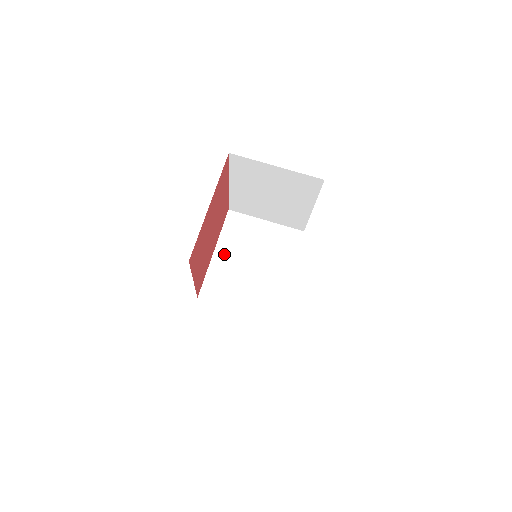
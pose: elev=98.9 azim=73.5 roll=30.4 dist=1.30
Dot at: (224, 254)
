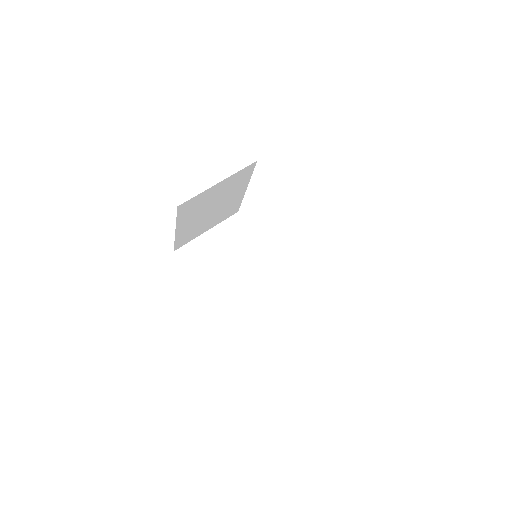
Dot at: occluded
